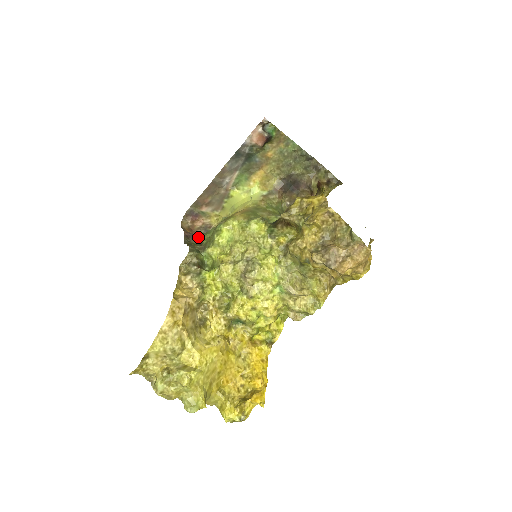
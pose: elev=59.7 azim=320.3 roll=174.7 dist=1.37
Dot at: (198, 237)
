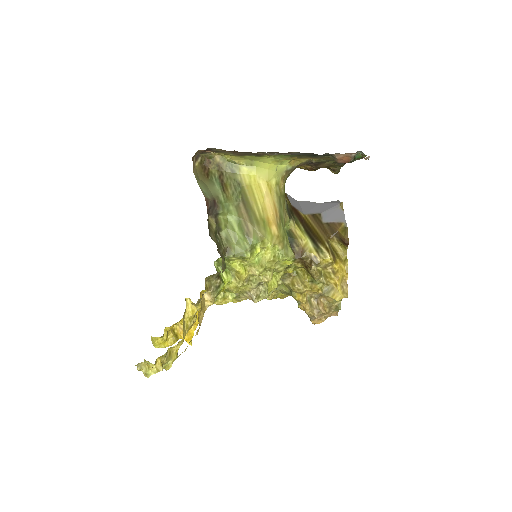
Dot at: (215, 211)
